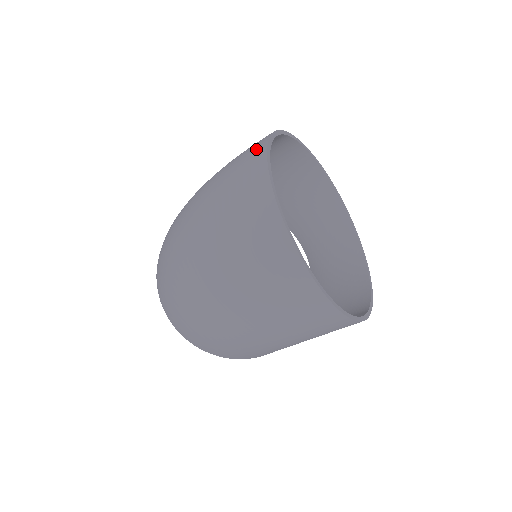
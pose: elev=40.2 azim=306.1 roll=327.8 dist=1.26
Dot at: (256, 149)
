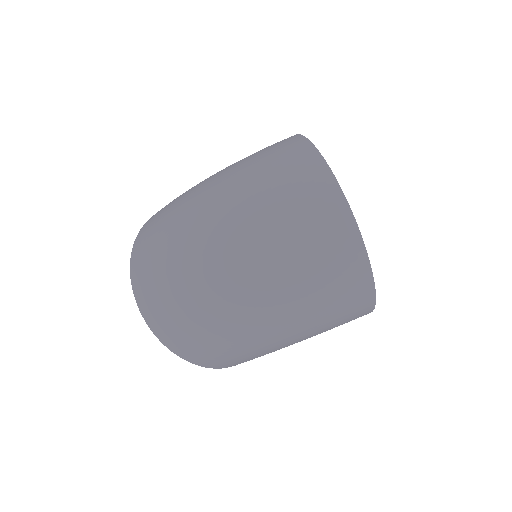
Dot at: (297, 146)
